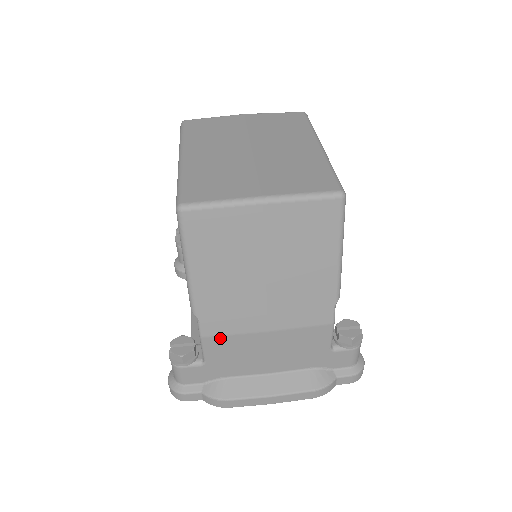
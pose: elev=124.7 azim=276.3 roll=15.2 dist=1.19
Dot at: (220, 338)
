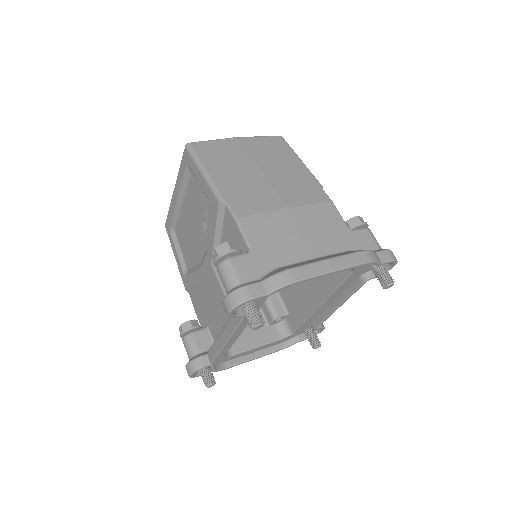
Dot at: (253, 218)
